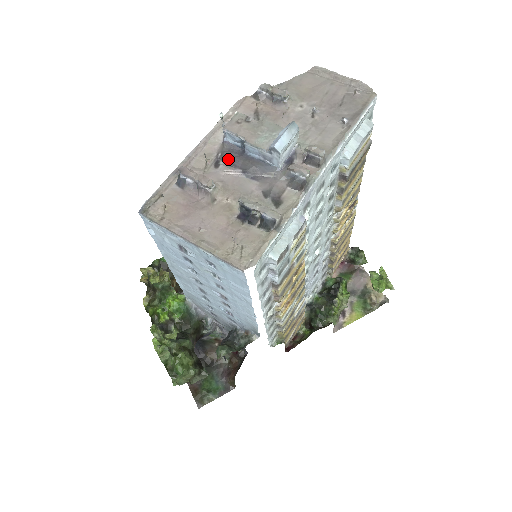
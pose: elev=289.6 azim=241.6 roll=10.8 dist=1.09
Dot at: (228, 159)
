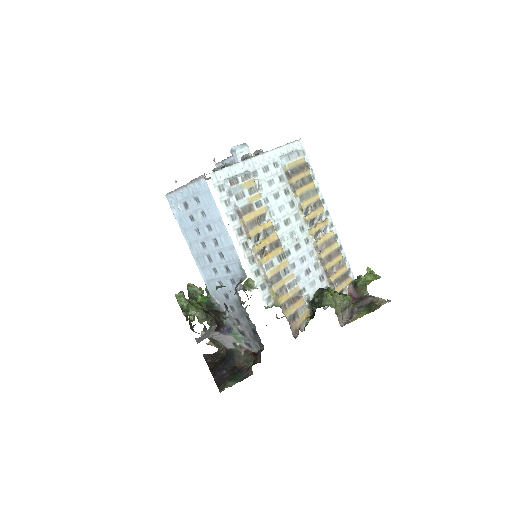
Dot at: occluded
